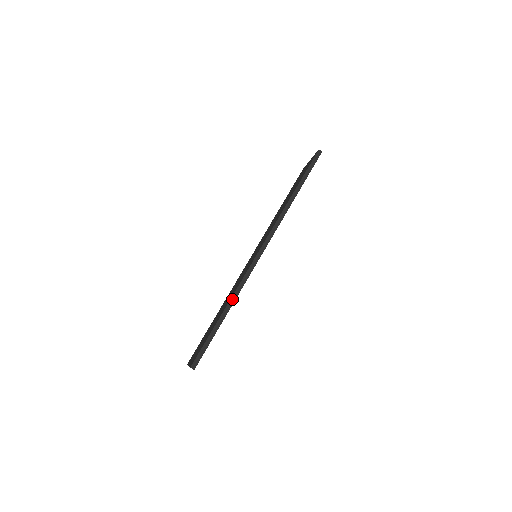
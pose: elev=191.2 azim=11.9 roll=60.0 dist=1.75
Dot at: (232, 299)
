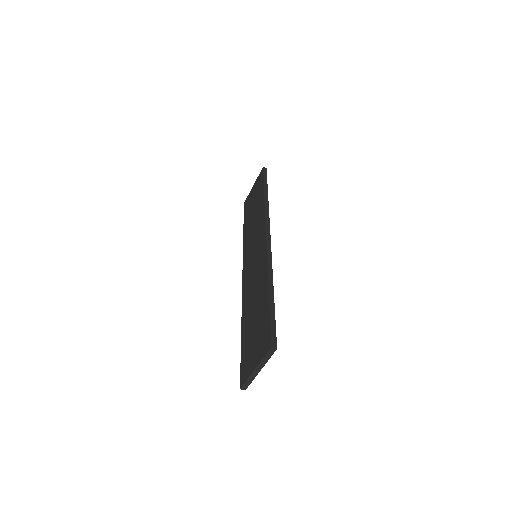
Dot at: (269, 276)
